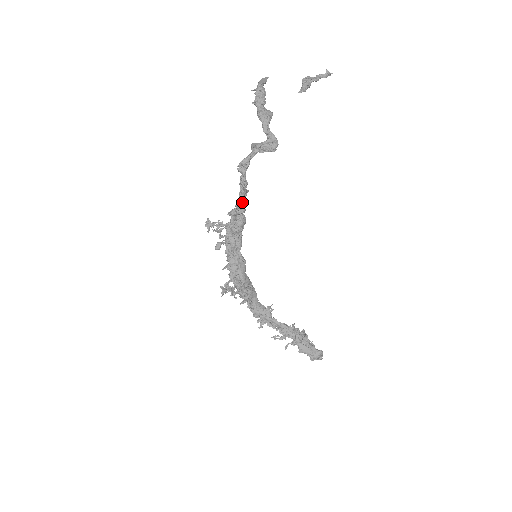
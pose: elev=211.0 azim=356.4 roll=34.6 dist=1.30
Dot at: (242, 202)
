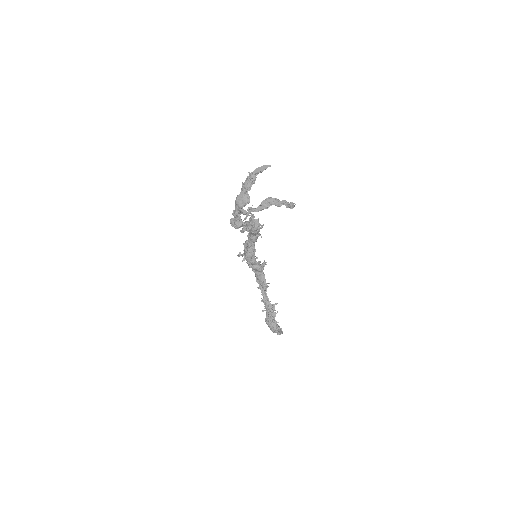
Dot at: (244, 226)
